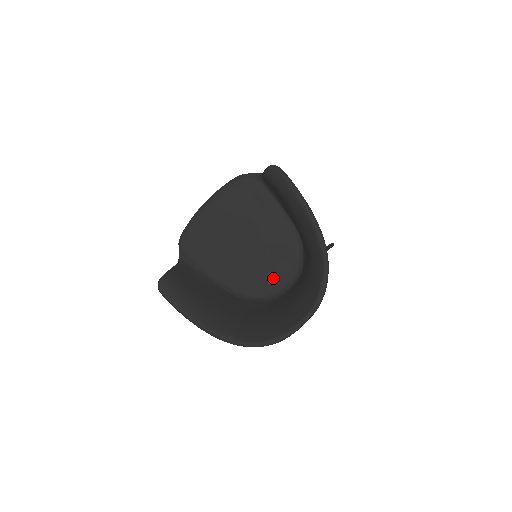
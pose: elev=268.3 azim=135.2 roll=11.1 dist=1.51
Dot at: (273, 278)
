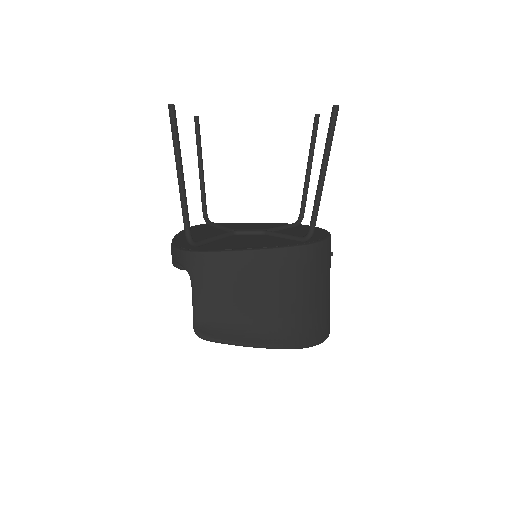
Dot at: occluded
